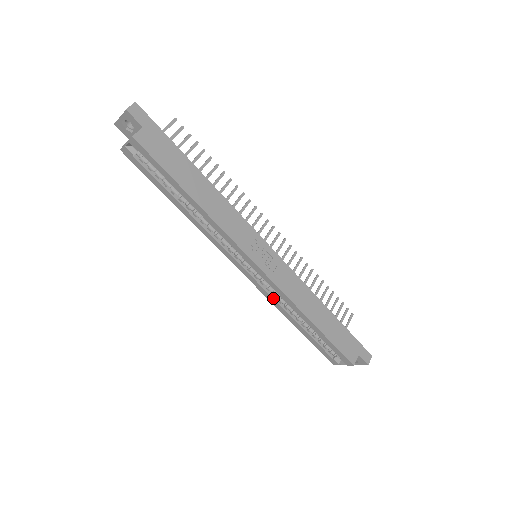
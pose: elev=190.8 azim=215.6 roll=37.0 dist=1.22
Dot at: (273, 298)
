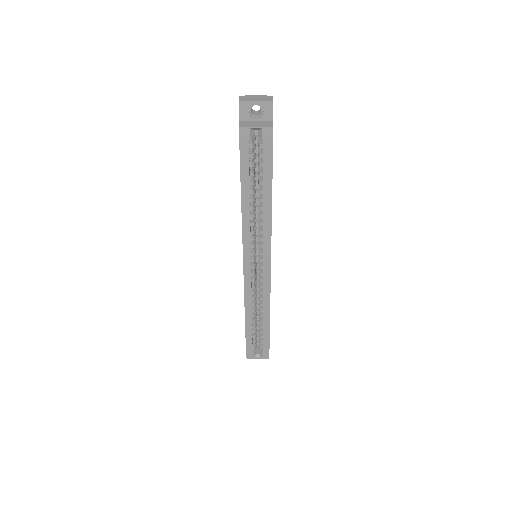
Dot at: (251, 295)
